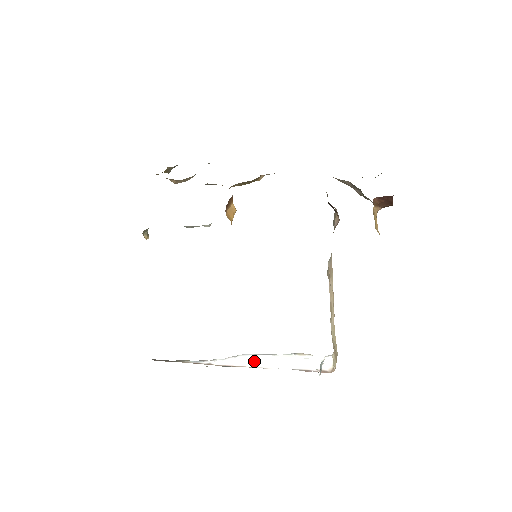
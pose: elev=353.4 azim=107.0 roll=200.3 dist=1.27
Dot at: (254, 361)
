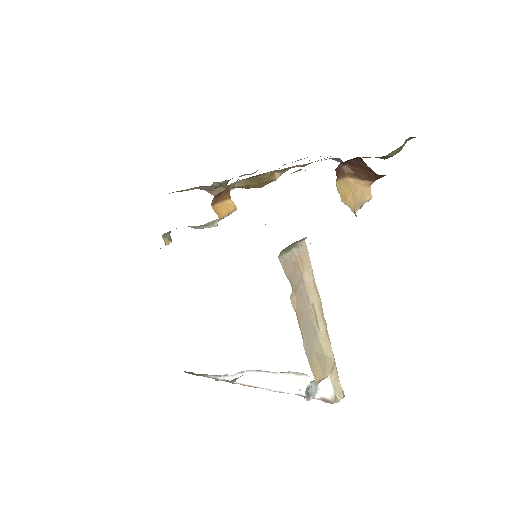
Dot at: (259, 380)
